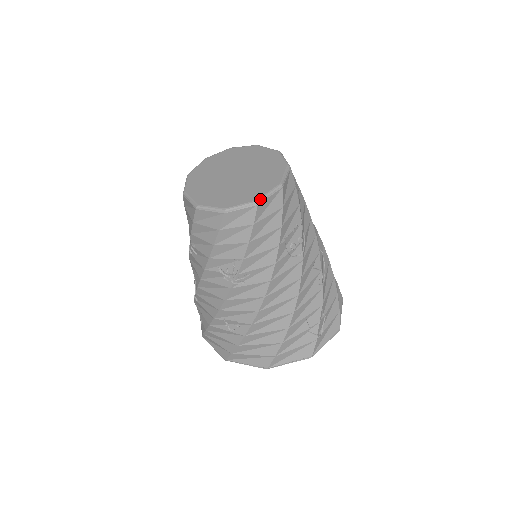
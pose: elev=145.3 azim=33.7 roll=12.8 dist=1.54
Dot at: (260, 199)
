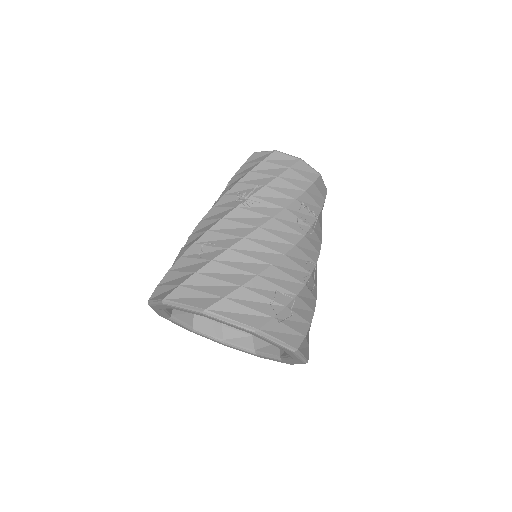
Dot at: (303, 160)
